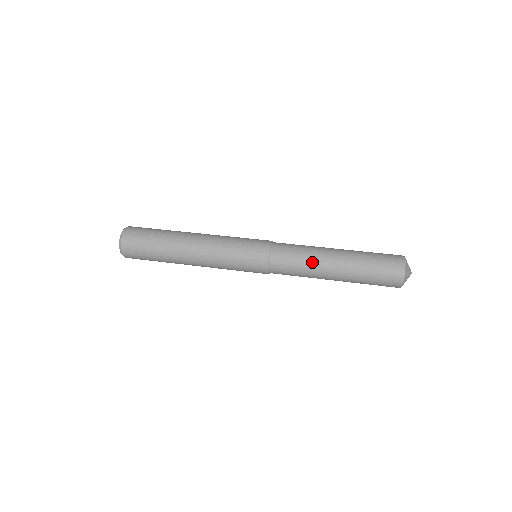
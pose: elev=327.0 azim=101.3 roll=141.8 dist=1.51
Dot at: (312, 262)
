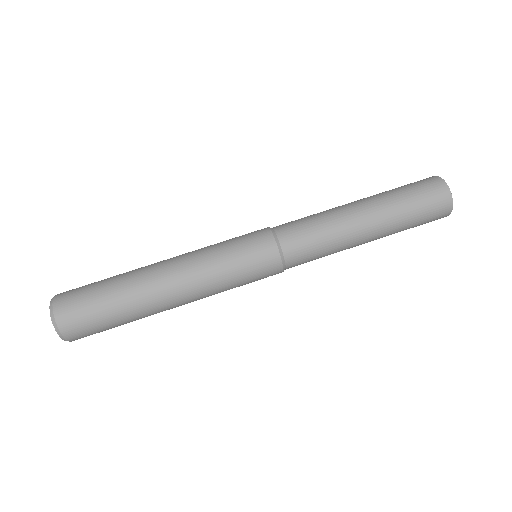
Dot at: (338, 233)
